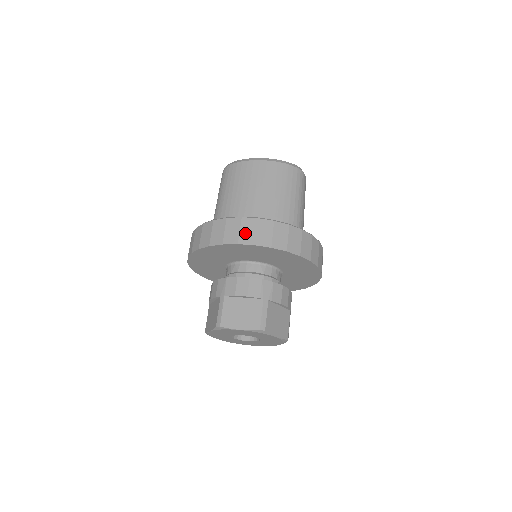
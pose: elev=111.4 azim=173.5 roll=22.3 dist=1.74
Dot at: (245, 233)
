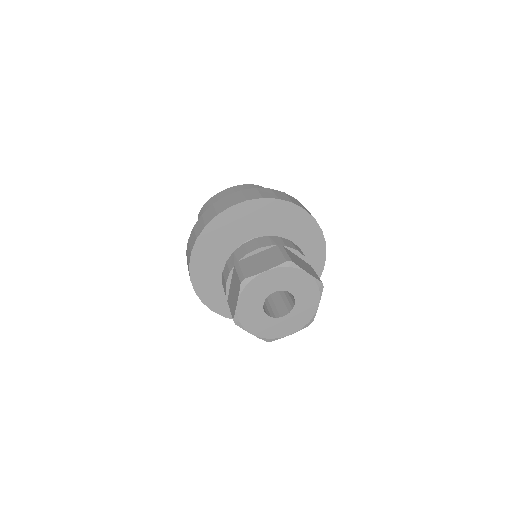
Dot at: (234, 200)
